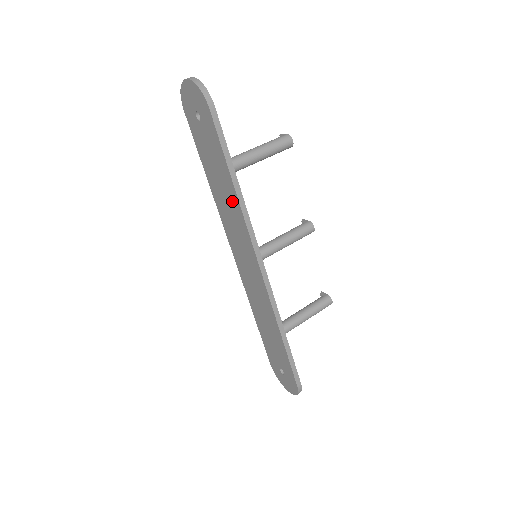
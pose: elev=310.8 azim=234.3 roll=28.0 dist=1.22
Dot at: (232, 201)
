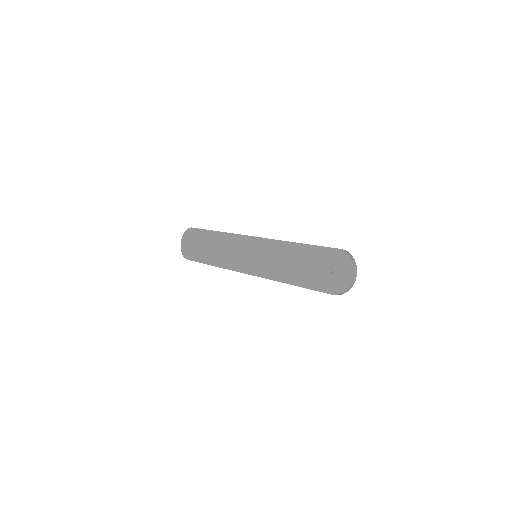
Dot at: (221, 241)
